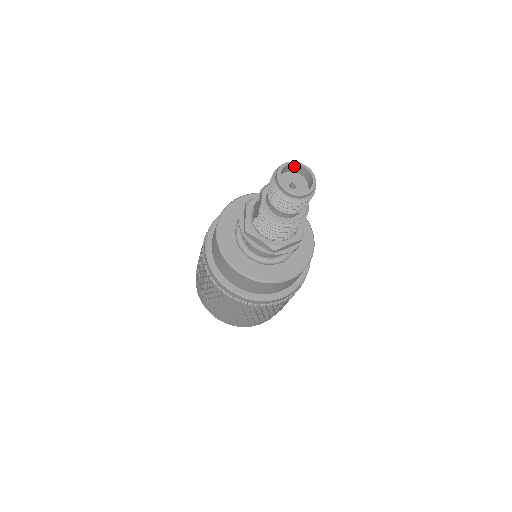
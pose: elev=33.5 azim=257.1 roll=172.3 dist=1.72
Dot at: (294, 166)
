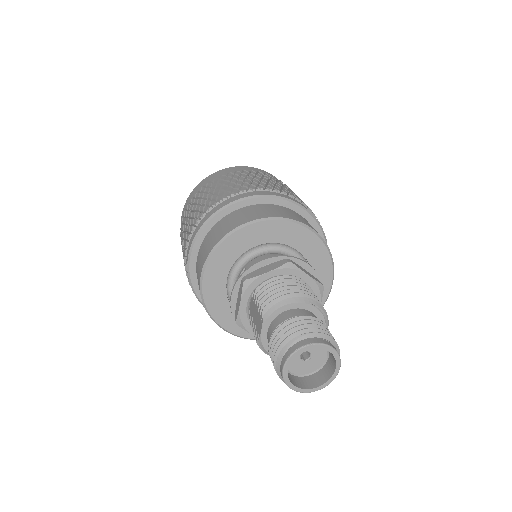
Dot at: (314, 344)
